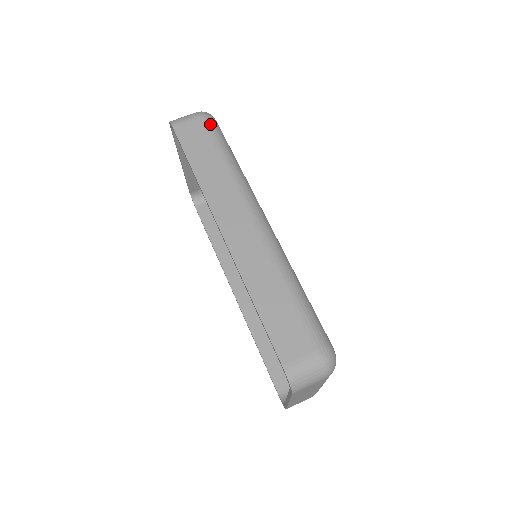
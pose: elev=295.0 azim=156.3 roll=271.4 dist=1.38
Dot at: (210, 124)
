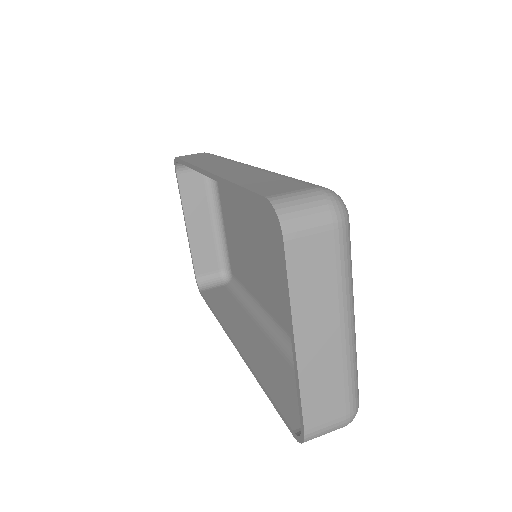
Dot at: occluded
